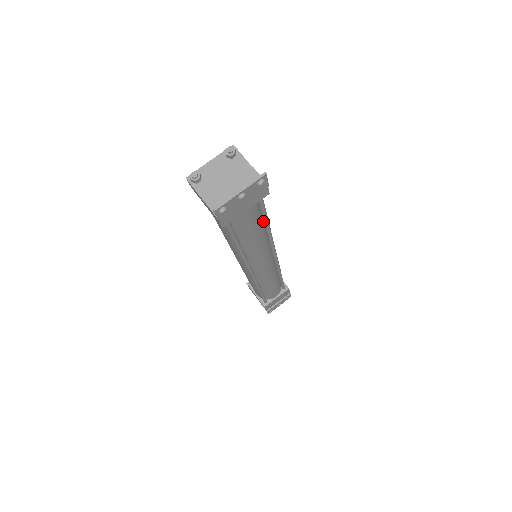
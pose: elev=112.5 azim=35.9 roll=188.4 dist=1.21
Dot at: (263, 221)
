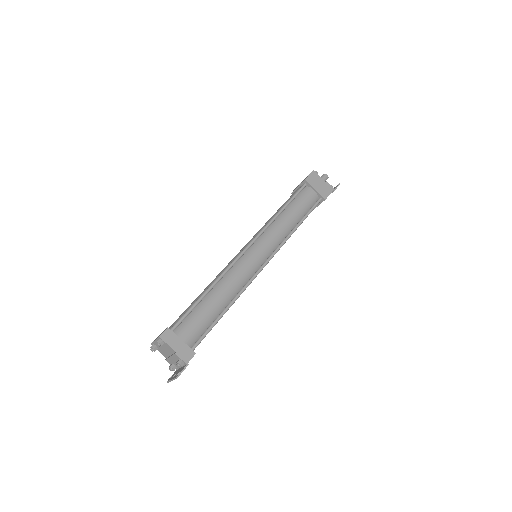
Dot at: (219, 317)
